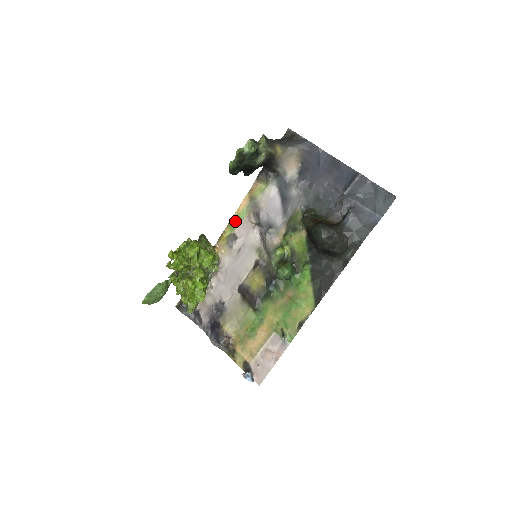
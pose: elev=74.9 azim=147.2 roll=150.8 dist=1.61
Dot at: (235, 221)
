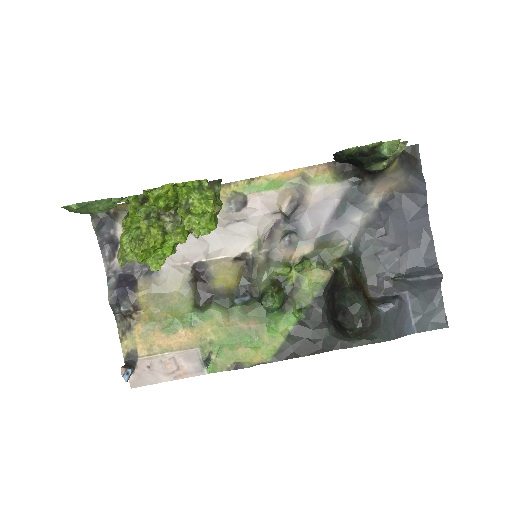
Dot at: (260, 184)
